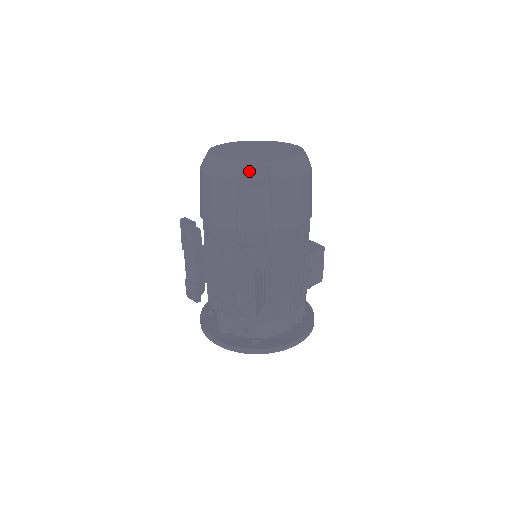
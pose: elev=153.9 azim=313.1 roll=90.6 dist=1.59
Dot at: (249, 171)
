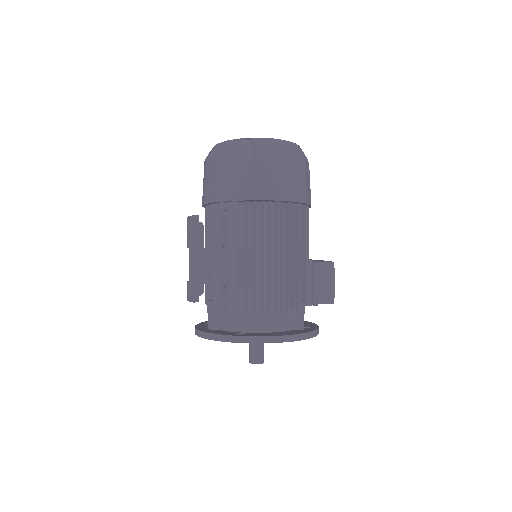
Dot at: (238, 145)
